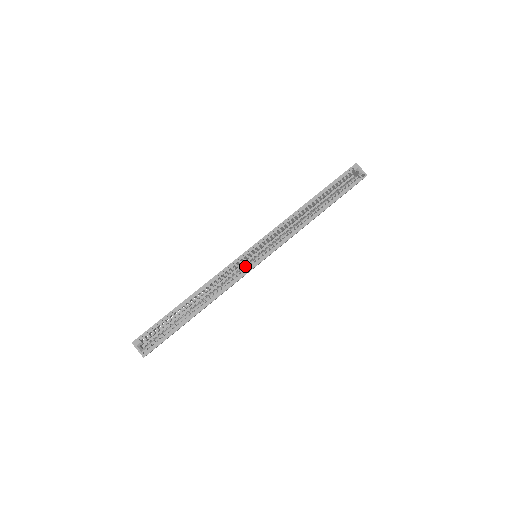
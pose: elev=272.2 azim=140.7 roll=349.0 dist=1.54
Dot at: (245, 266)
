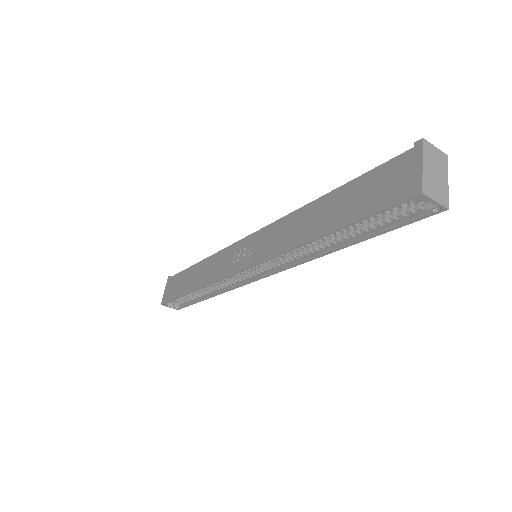
Dot at: (242, 277)
